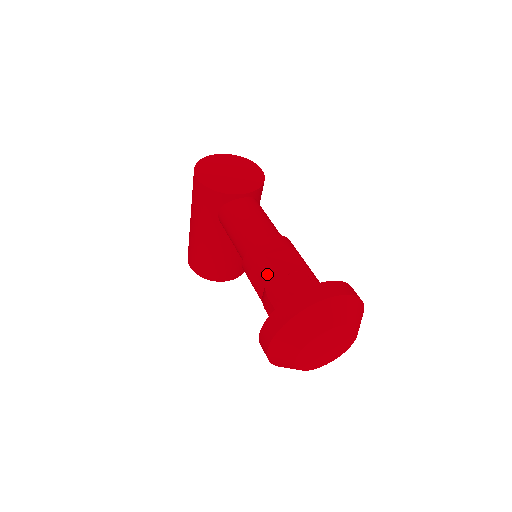
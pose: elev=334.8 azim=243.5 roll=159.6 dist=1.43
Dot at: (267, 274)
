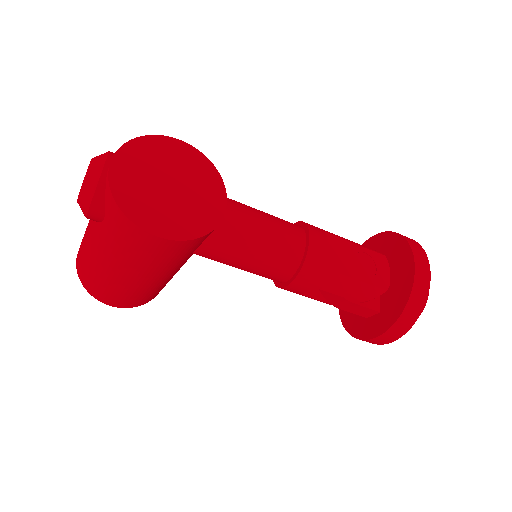
Dot at: (341, 285)
